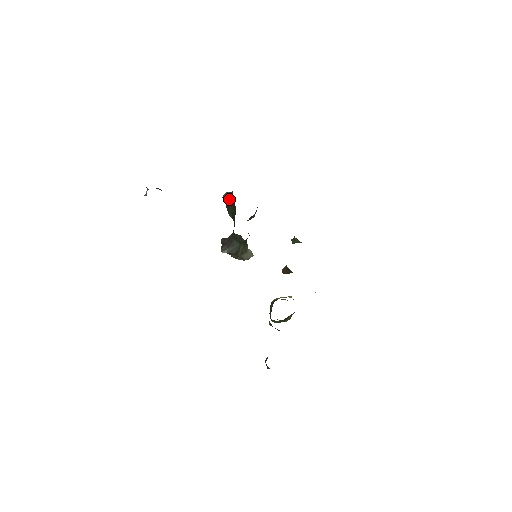
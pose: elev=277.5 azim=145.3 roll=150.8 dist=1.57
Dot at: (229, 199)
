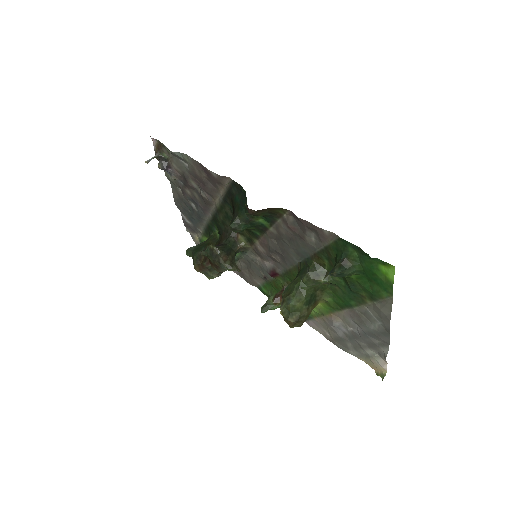
Dot at: (202, 243)
